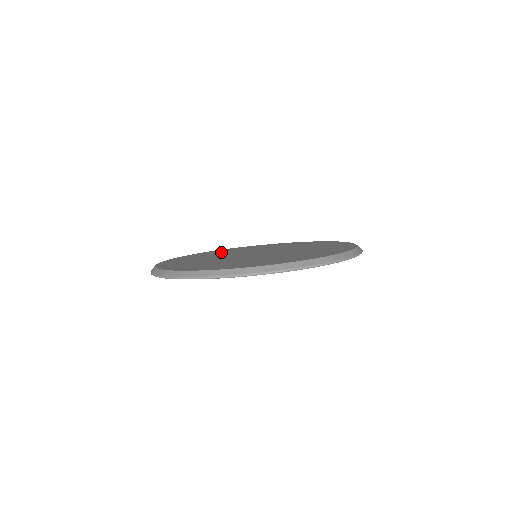
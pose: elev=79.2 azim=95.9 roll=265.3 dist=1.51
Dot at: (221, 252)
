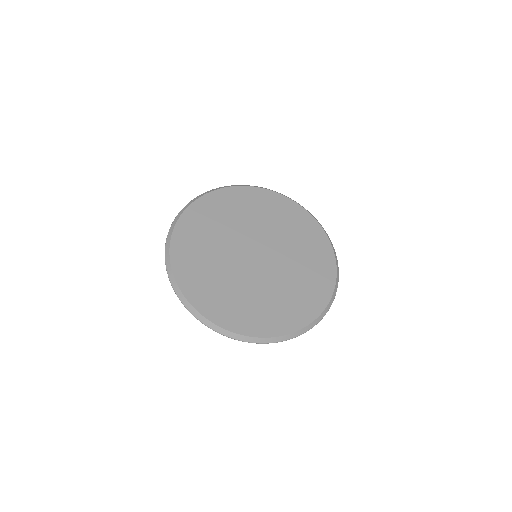
Dot at: (233, 210)
